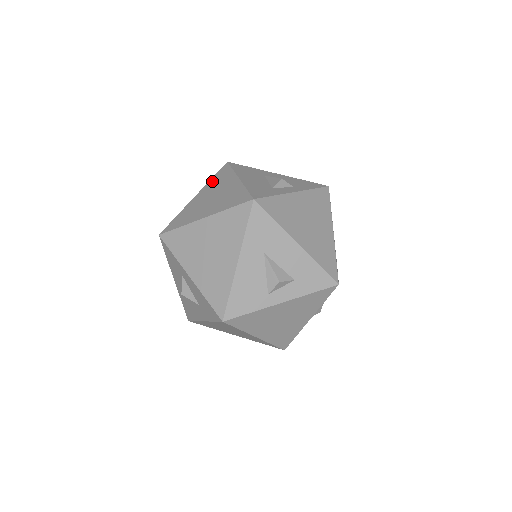
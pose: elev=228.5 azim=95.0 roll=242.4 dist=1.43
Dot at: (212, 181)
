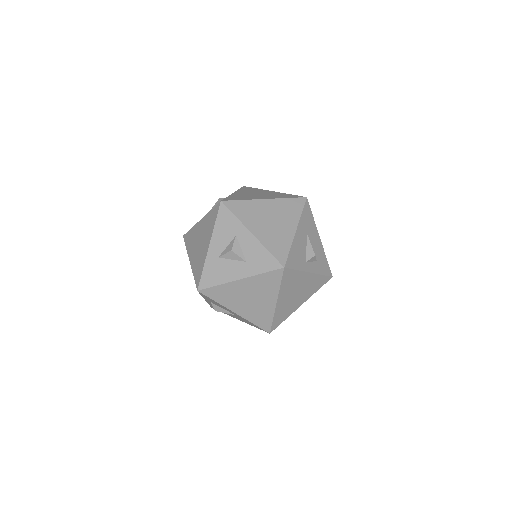
Dot at: (242, 190)
